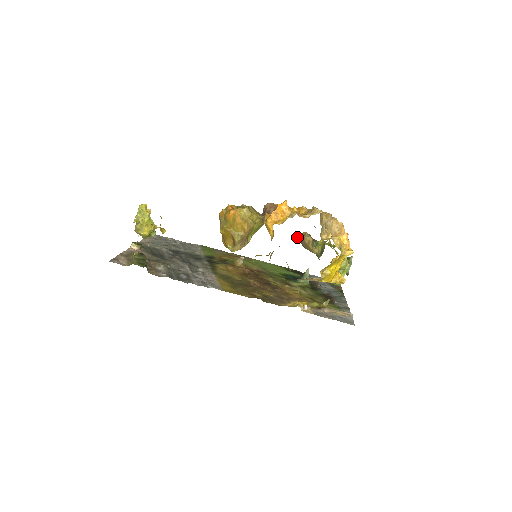
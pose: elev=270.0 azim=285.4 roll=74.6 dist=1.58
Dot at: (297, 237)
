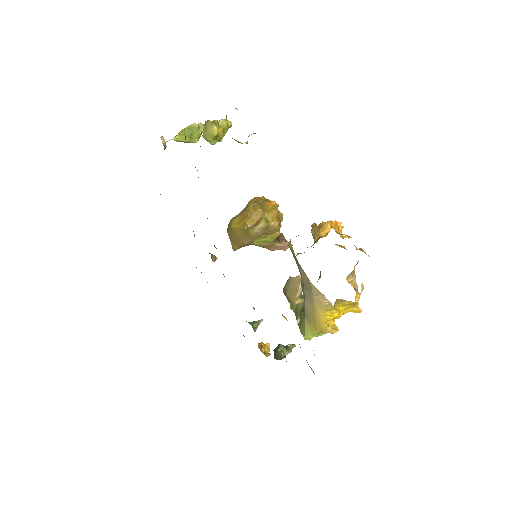
Dot at: (292, 277)
